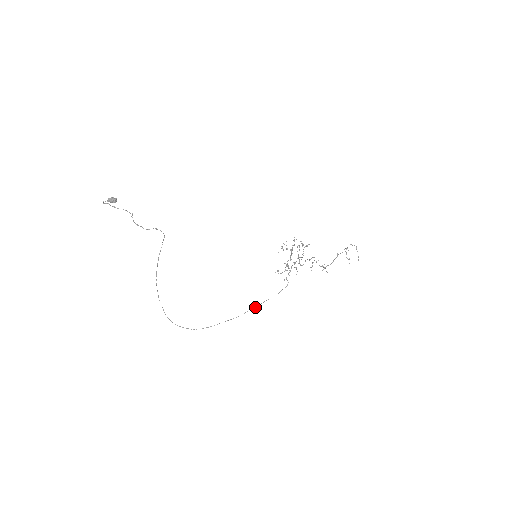
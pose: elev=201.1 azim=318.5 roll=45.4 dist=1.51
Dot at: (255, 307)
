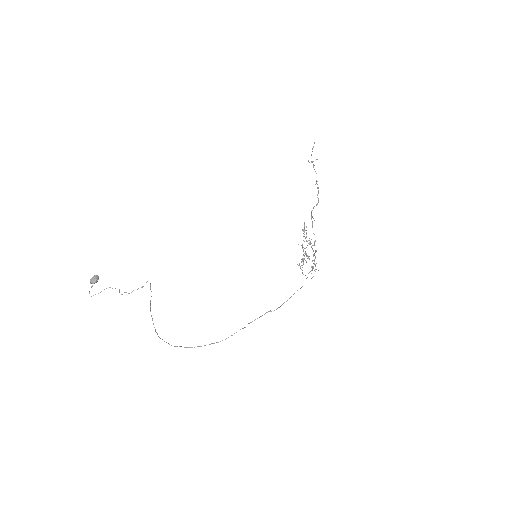
Dot at: (289, 298)
